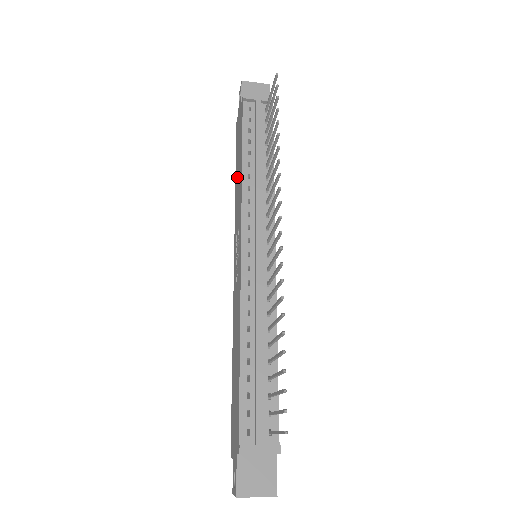
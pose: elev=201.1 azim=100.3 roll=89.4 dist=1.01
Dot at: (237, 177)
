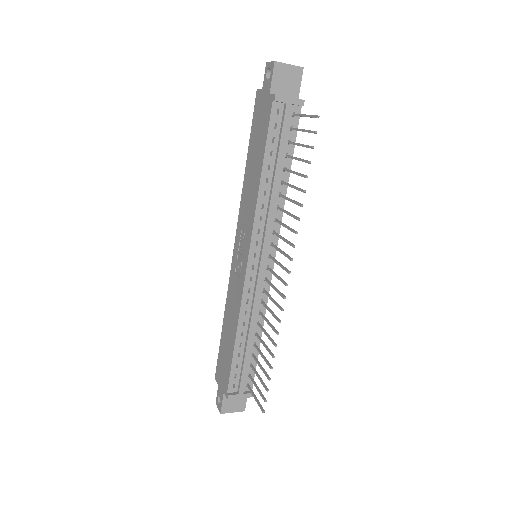
Dot at: (250, 171)
